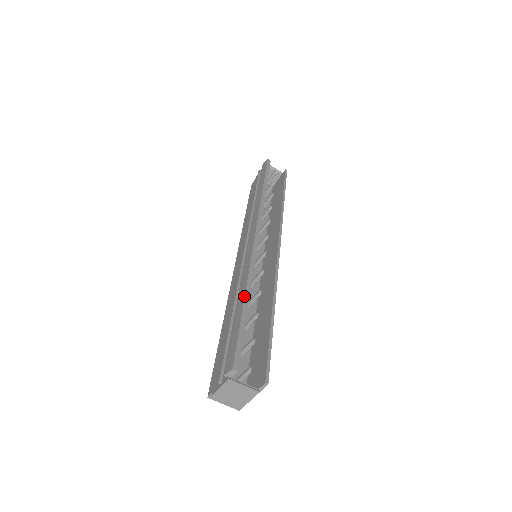
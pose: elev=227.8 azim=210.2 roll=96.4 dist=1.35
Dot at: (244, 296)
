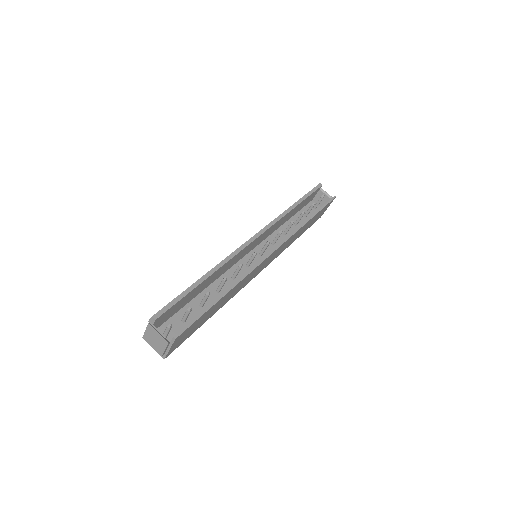
Dot at: occluded
